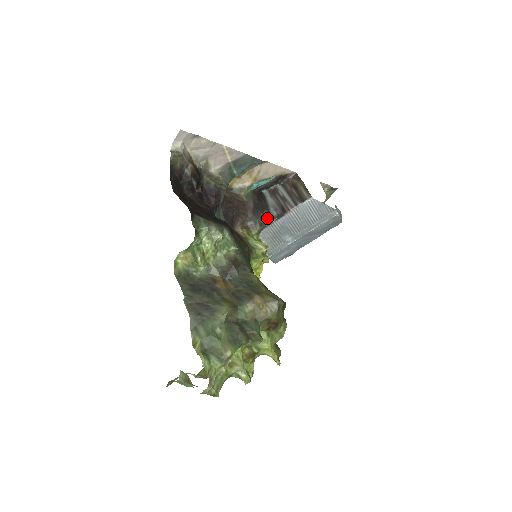
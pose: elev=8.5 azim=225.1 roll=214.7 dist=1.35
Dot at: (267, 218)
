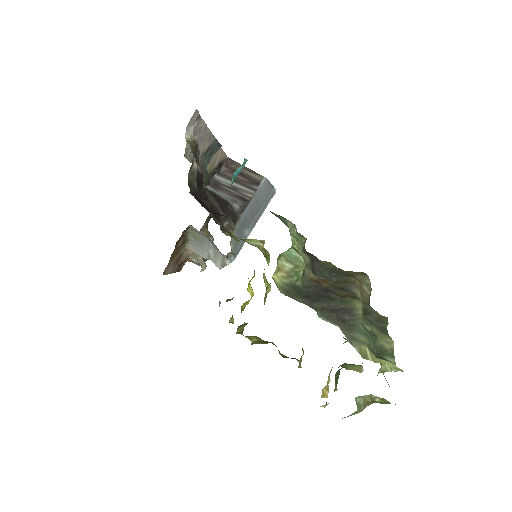
Dot at: (234, 213)
